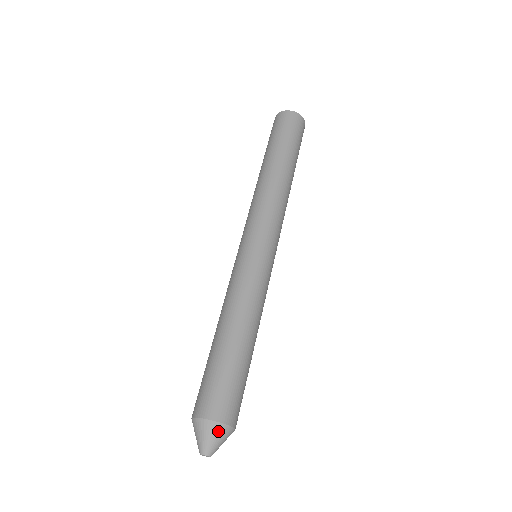
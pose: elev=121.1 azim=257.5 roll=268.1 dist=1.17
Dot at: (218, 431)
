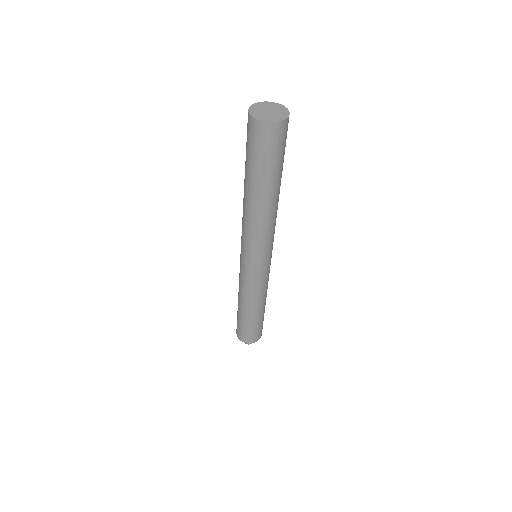
Dot at: occluded
